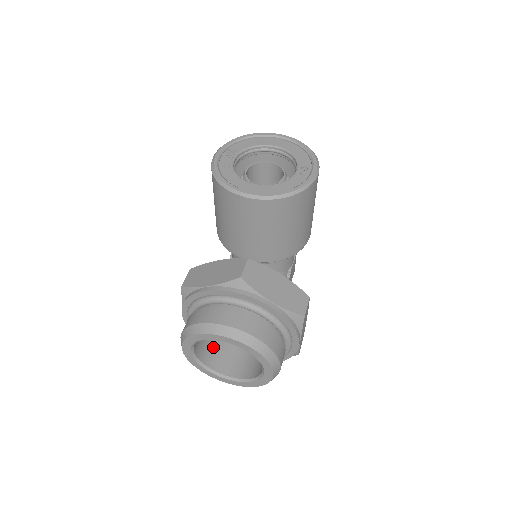
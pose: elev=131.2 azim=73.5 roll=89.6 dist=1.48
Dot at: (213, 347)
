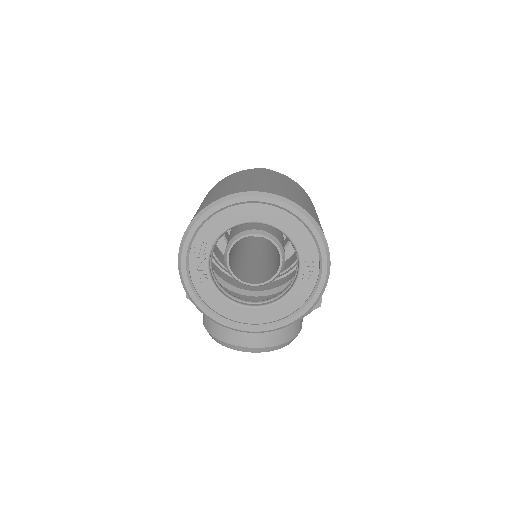
Dot at: occluded
